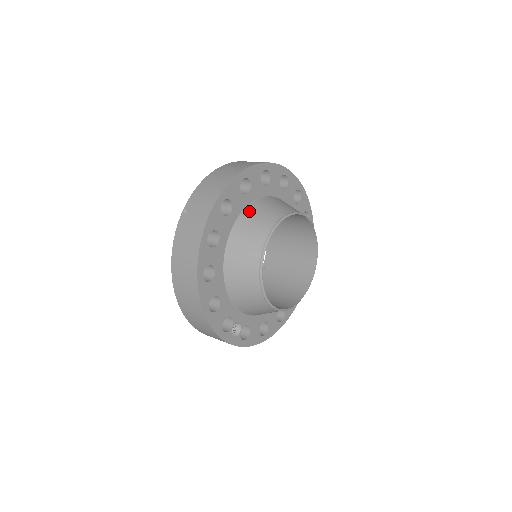
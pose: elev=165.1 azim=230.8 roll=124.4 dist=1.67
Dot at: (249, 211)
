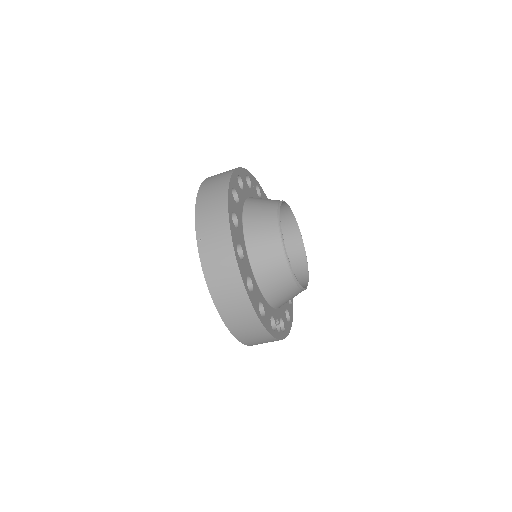
Dot at: (248, 216)
